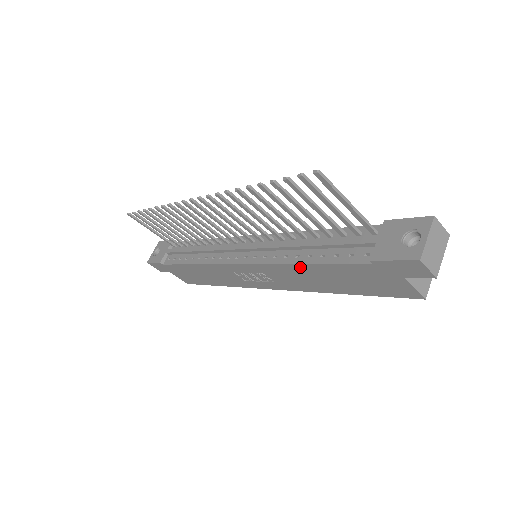
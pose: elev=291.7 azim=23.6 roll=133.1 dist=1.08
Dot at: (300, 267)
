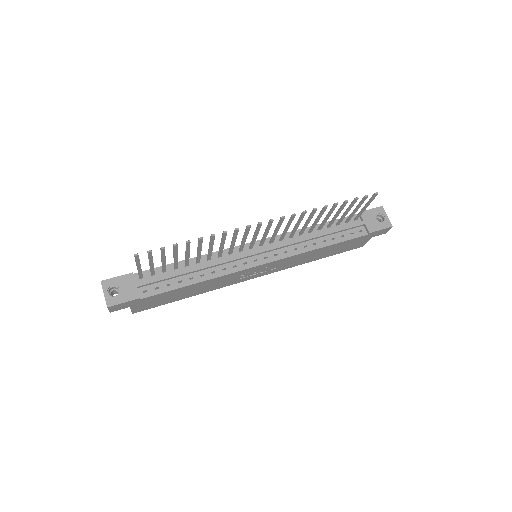
Dot at: (318, 250)
